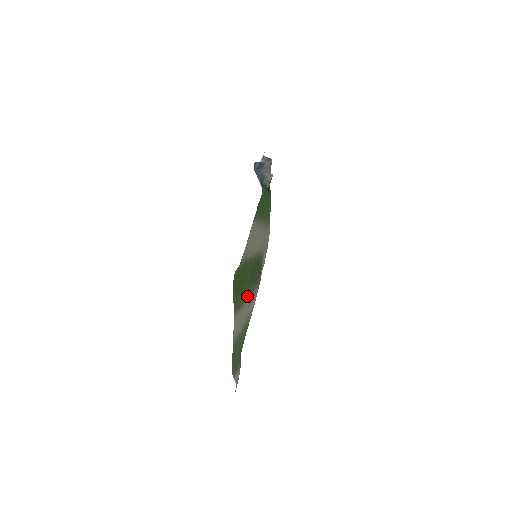
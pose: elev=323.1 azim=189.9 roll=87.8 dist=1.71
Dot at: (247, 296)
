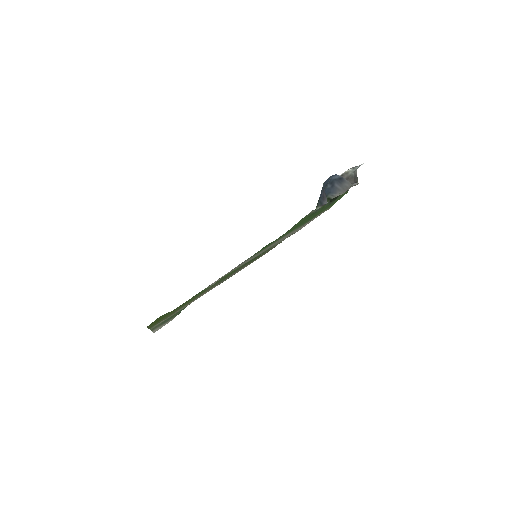
Dot at: (210, 288)
